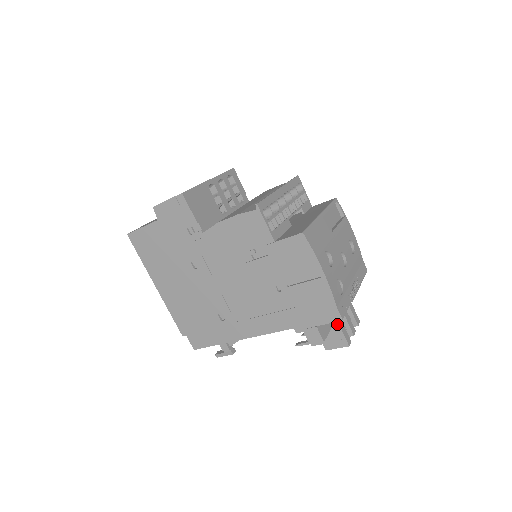
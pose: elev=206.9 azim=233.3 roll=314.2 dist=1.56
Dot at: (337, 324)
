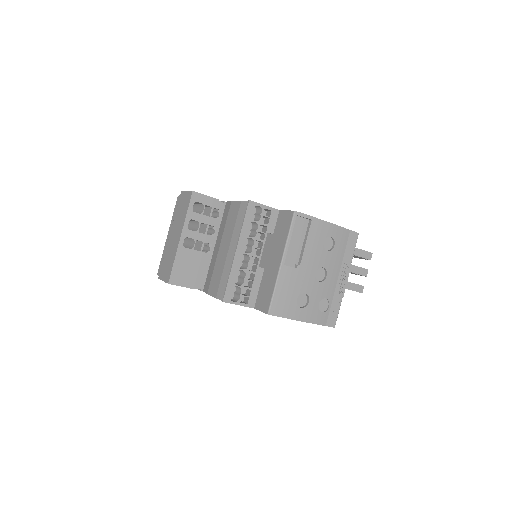
Dot at: occluded
